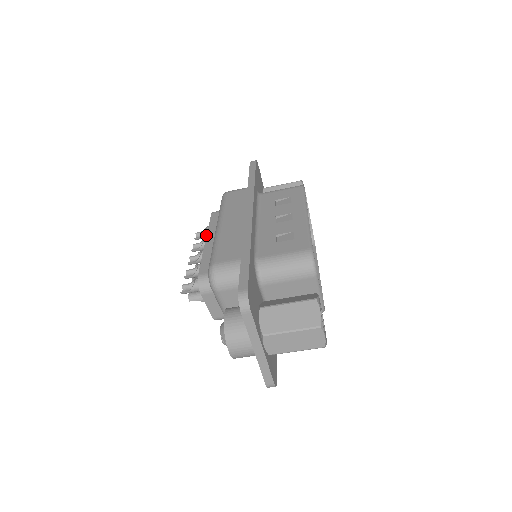
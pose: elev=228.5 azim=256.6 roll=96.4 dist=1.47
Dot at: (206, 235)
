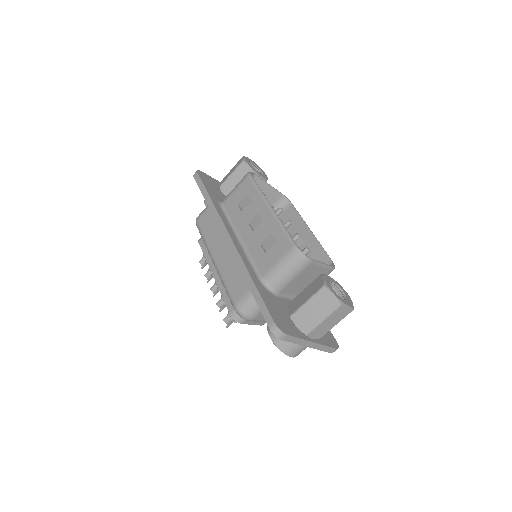
Dot at: occluded
